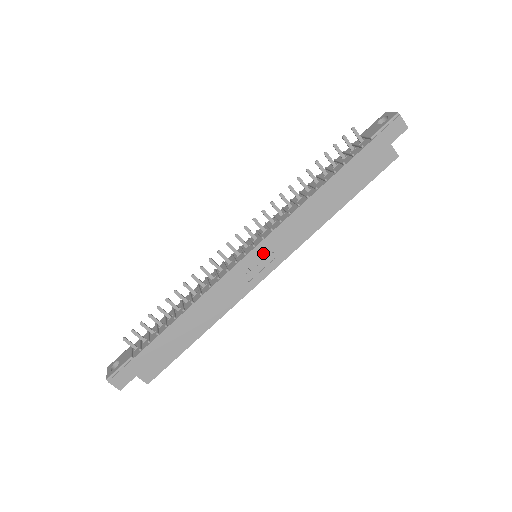
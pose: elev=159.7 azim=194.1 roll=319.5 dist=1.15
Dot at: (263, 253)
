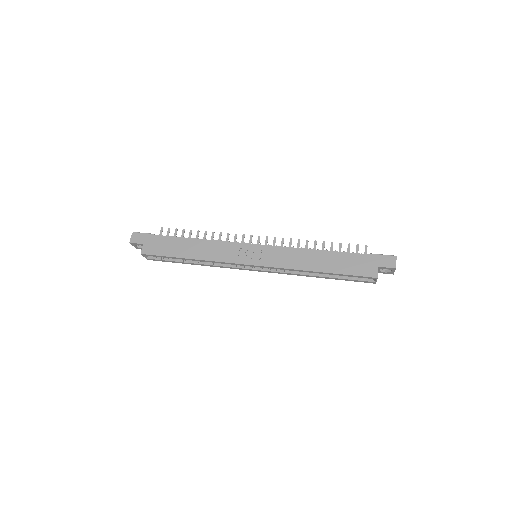
Dot at: (260, 251)
